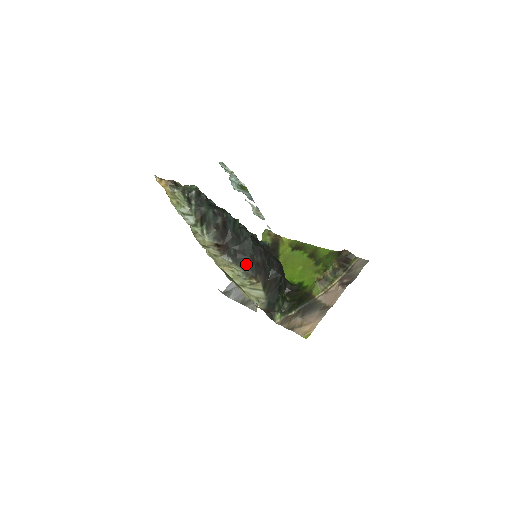
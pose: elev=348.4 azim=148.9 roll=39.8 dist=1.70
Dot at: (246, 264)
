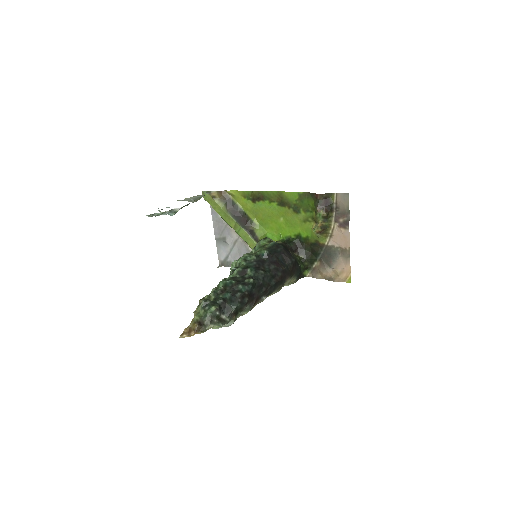
Dot at: (275, 287)
